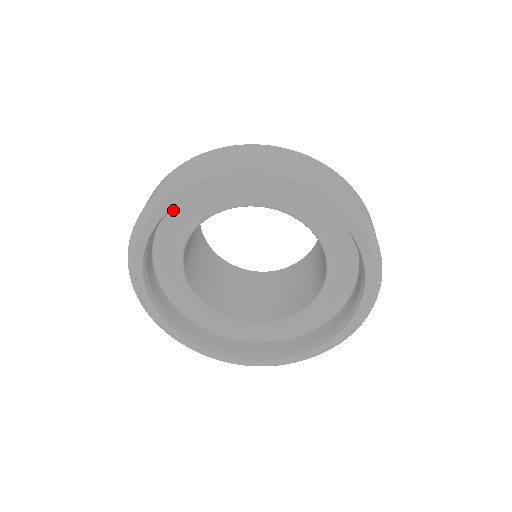
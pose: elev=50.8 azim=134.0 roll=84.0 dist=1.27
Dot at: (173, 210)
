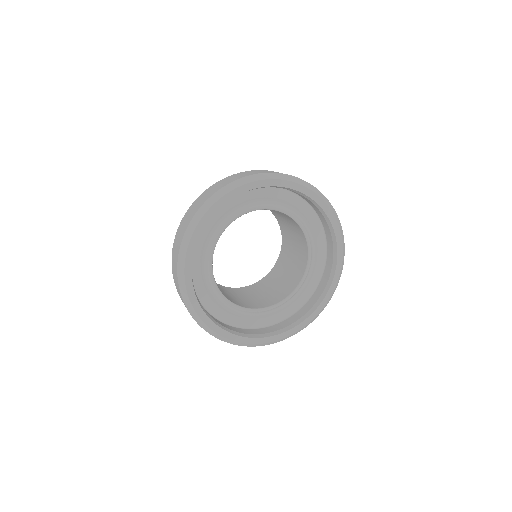
Dot at: occluded
